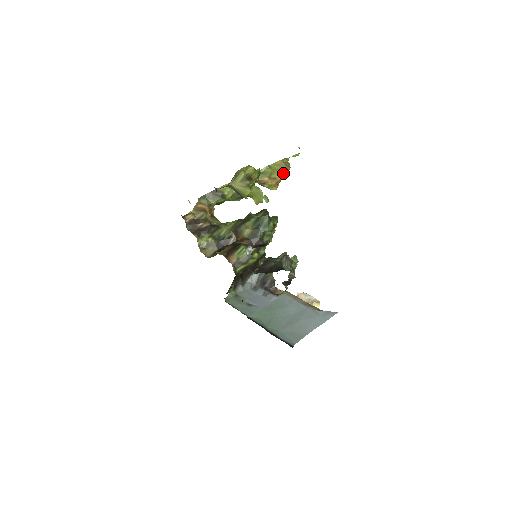
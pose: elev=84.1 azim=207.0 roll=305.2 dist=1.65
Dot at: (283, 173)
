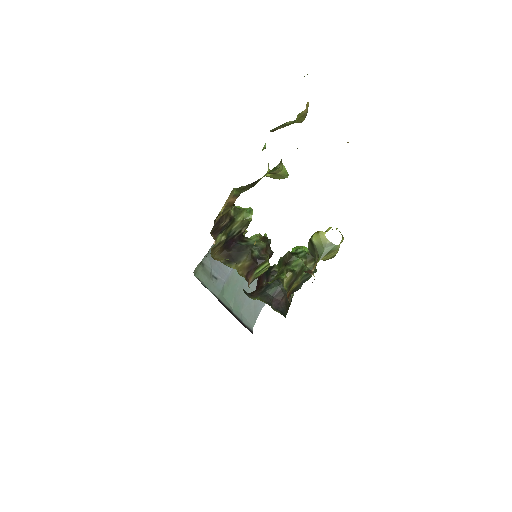
Dot at: (297, 122)
